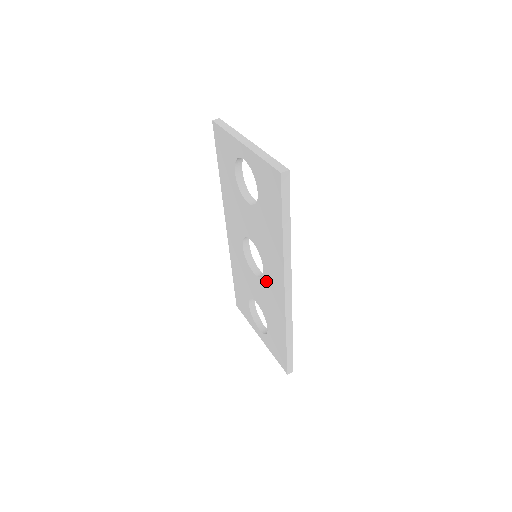
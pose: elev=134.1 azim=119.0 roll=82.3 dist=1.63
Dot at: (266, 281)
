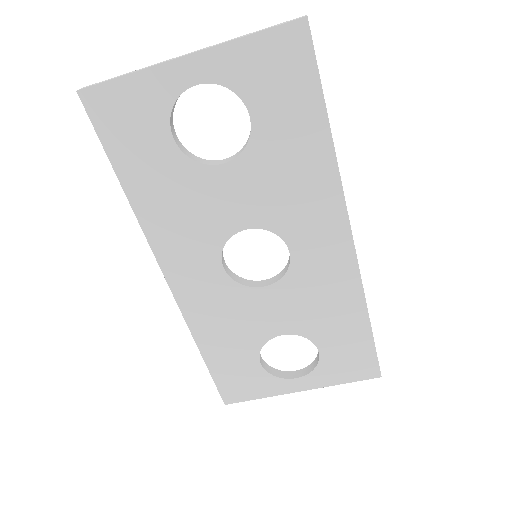
Dot at: (301, 265)
